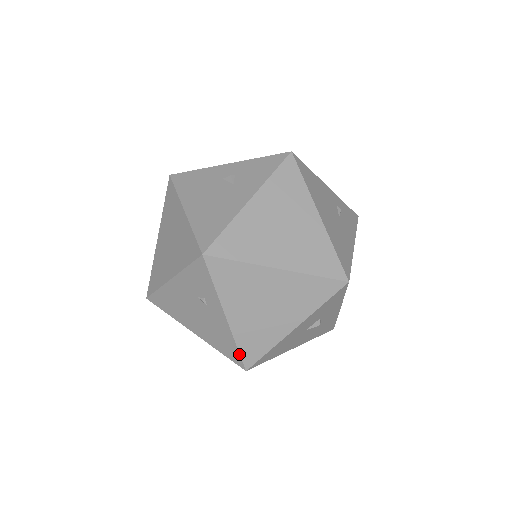
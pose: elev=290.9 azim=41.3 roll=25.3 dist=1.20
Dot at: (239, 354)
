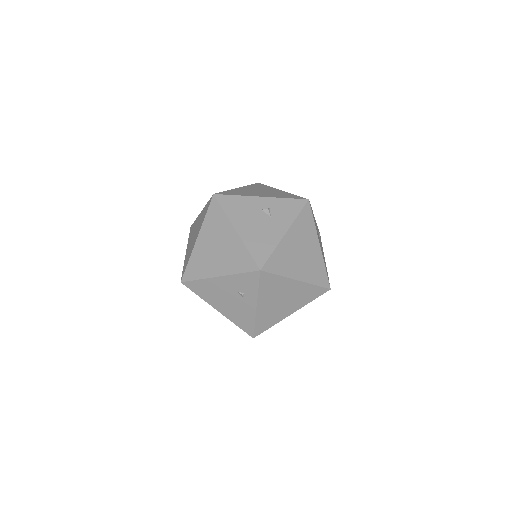
Dot at: (254, 328)
